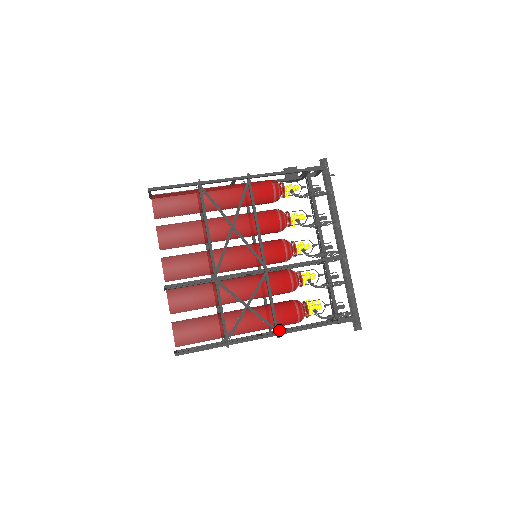
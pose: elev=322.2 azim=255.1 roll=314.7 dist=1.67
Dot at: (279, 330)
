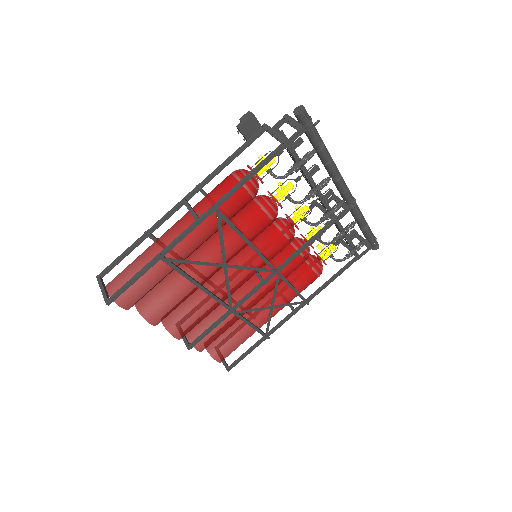
Dot at: occluded
